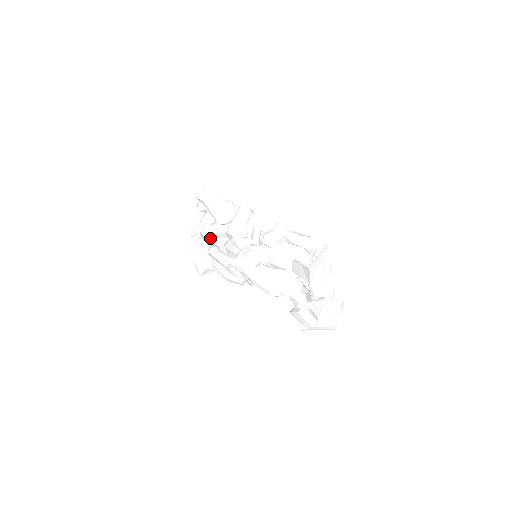
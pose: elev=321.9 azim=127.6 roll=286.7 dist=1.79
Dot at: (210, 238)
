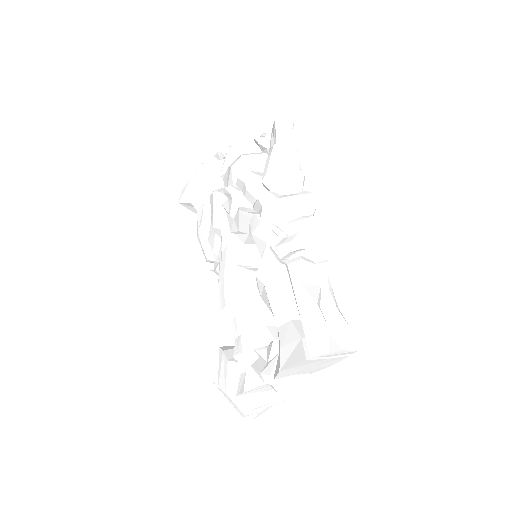
Dot at: (234, 182)
